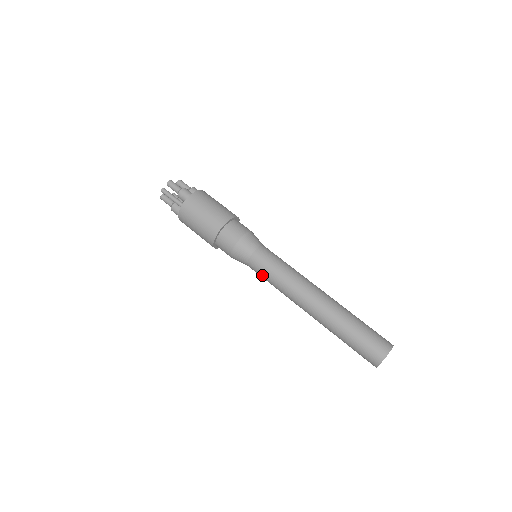
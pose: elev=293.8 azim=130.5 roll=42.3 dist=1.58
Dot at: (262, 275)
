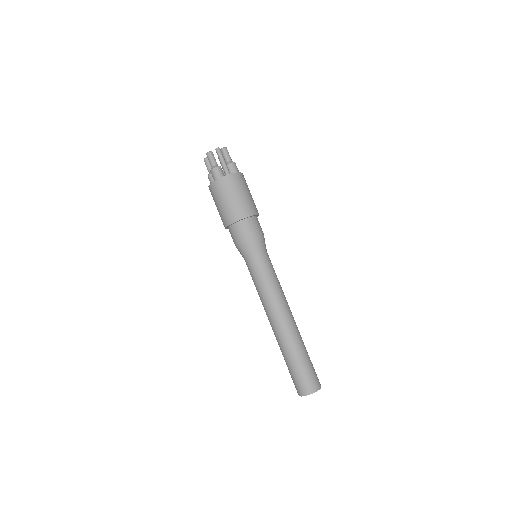
Dot at: (259, 273)
